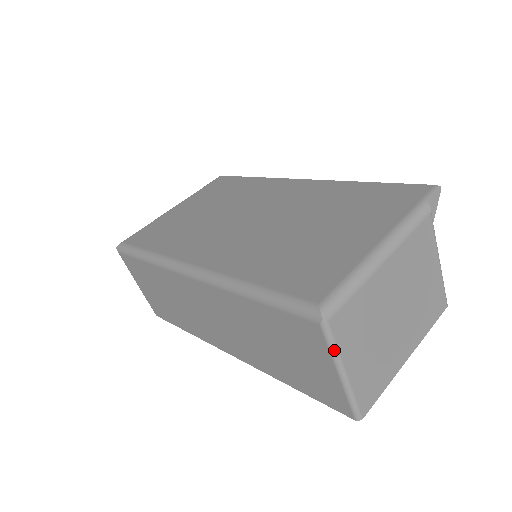
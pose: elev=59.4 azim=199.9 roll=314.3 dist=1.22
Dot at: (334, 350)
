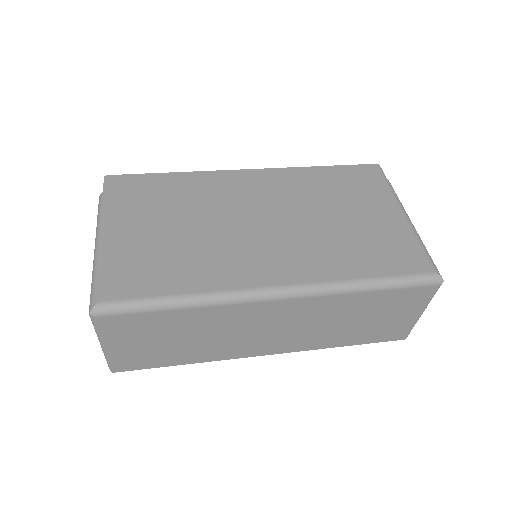
Dot at: occluded
